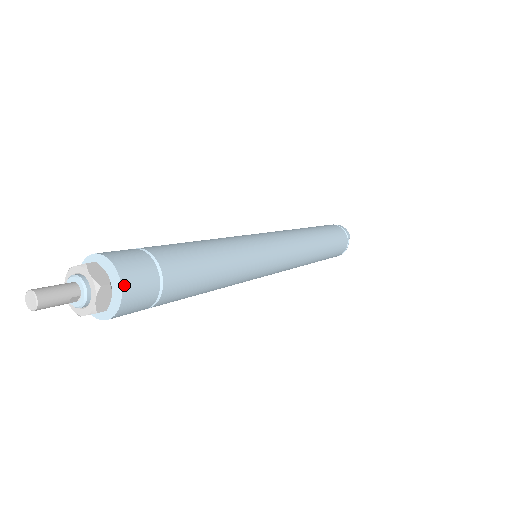
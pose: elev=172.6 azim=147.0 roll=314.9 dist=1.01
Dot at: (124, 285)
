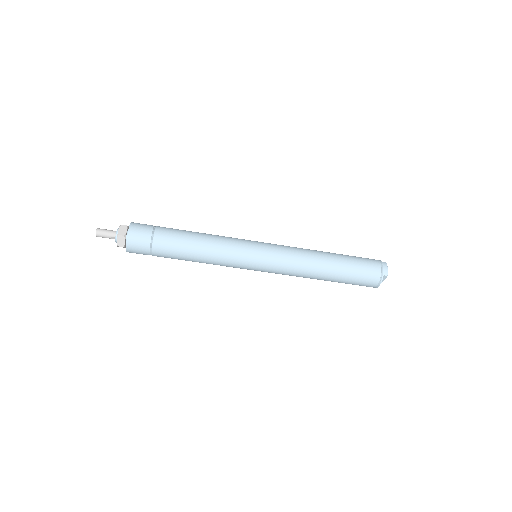
Dot at: (129, 238)
